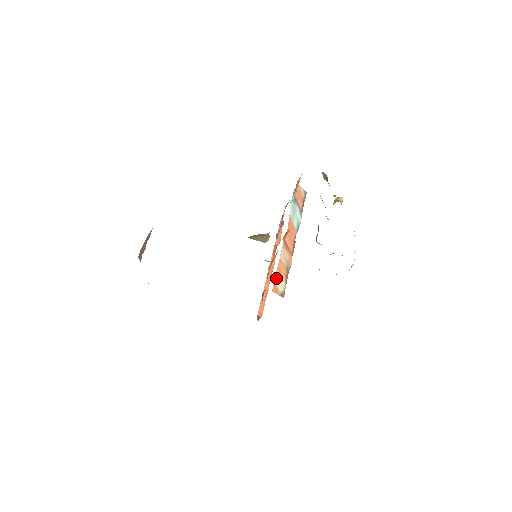
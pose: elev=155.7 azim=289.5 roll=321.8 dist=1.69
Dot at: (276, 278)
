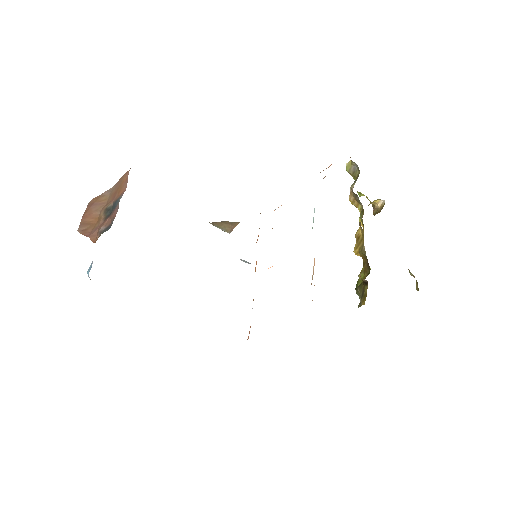
Dot at: occluded
